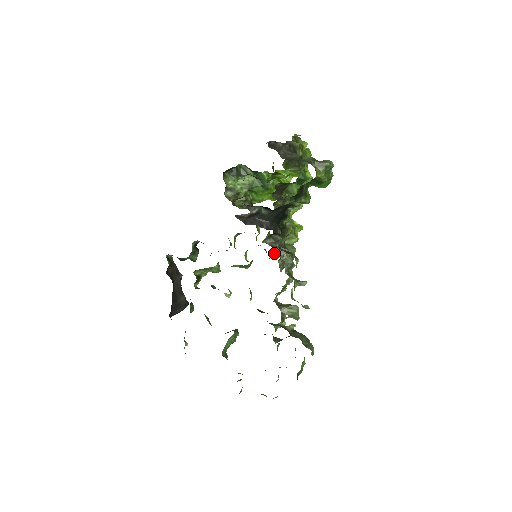
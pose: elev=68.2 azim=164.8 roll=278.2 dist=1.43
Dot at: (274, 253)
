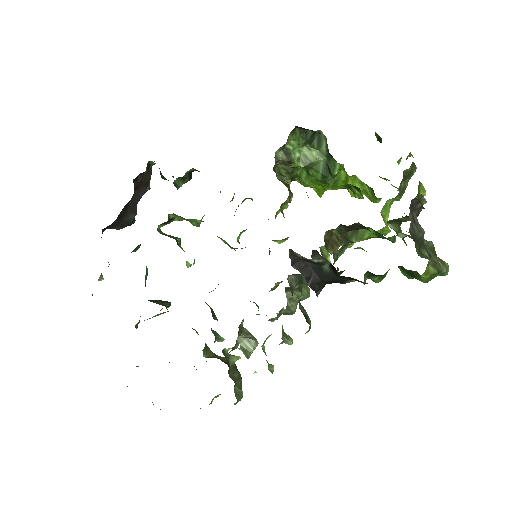
Dot at: (285, 289)
